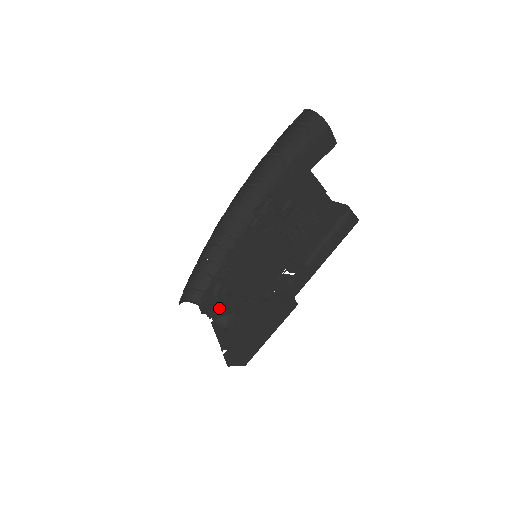
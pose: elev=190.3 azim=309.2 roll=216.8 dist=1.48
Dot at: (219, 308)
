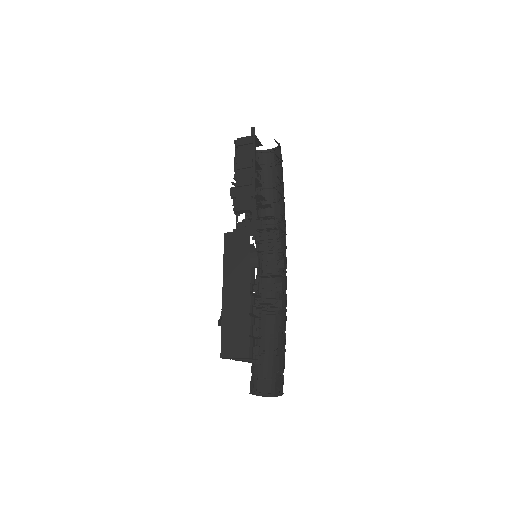
Dot at: occluded
